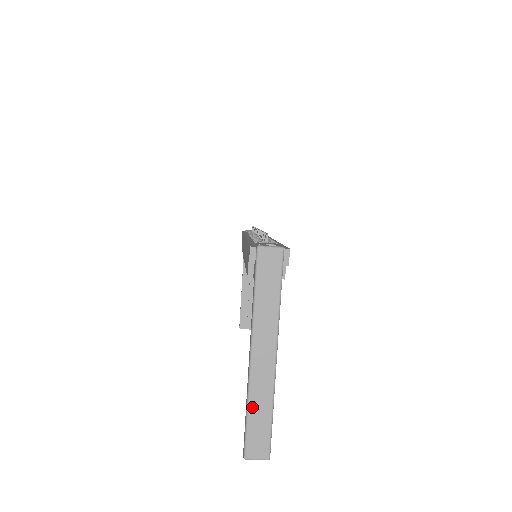
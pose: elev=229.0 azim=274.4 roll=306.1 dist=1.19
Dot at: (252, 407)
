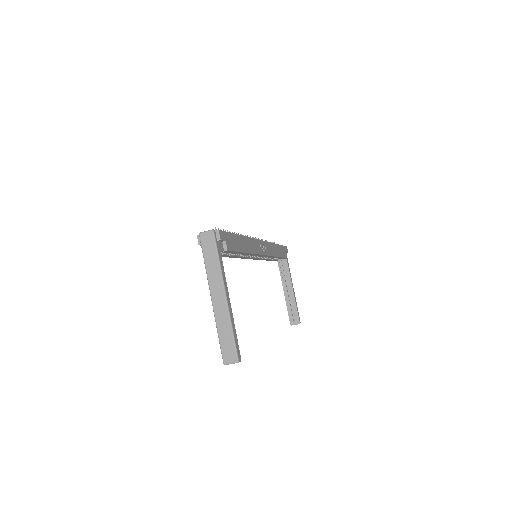
Dot at: (220, 330)
